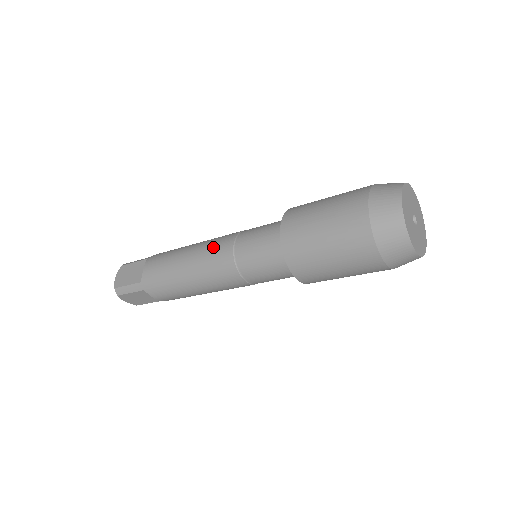
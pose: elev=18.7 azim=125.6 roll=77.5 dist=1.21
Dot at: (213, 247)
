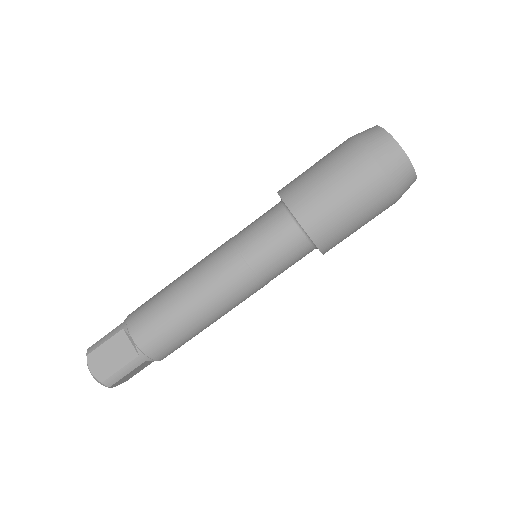
Dot at: occluded
